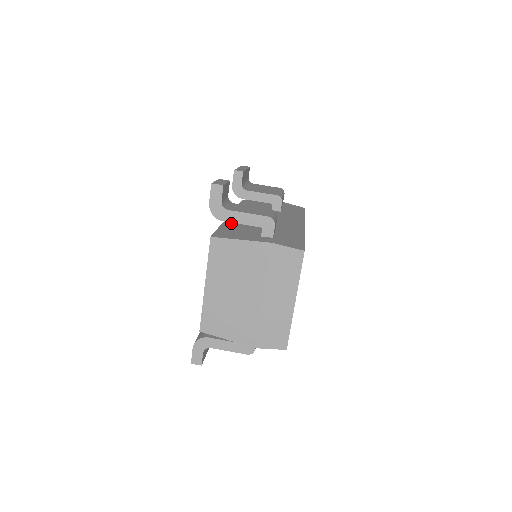
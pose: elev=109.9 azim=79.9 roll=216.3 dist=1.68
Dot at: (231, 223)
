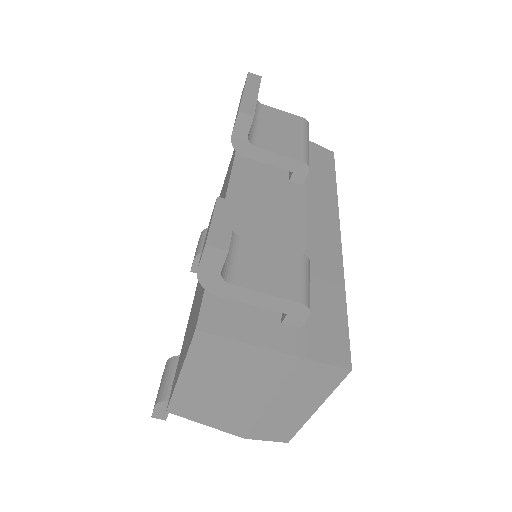
Dot at: occluded
